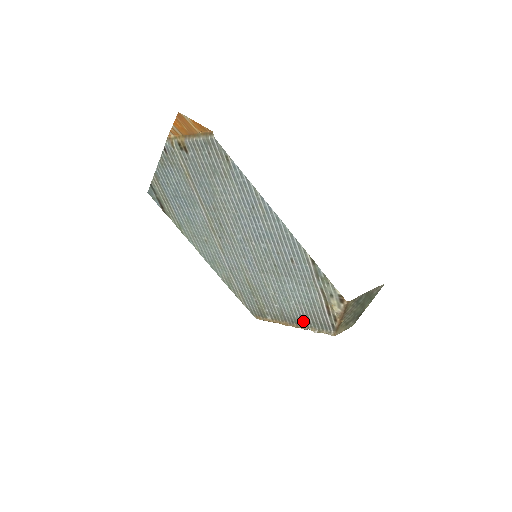
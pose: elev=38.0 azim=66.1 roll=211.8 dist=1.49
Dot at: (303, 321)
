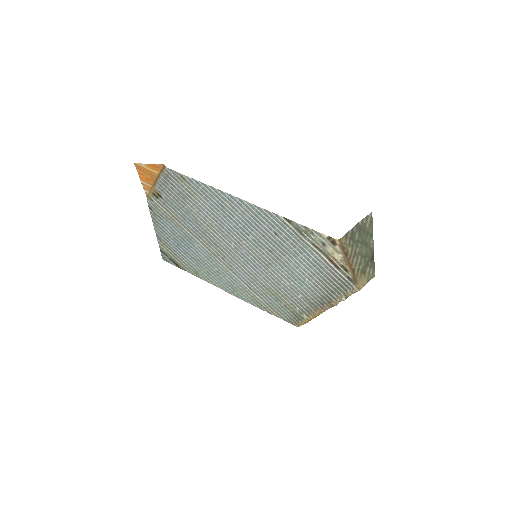
Dot at: (327, 295)
